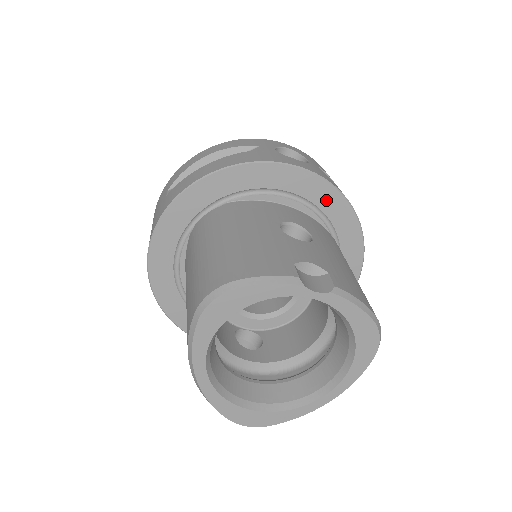
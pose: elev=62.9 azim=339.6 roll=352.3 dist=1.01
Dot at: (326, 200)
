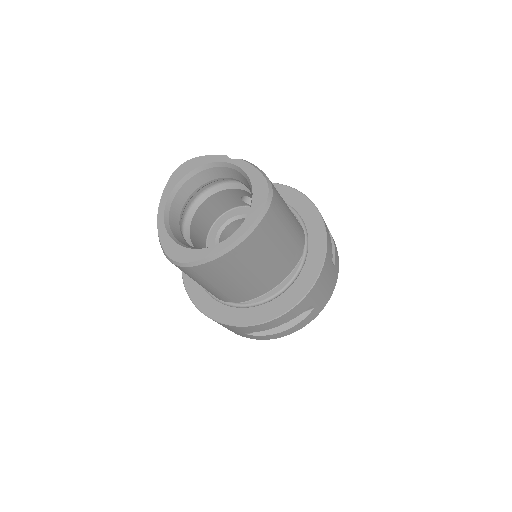
Dot at: (299, 203)
